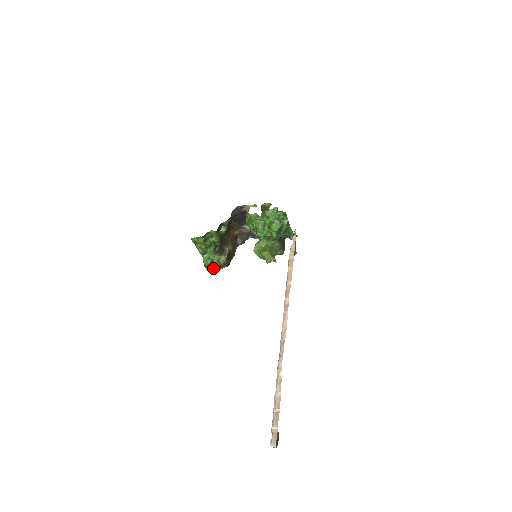
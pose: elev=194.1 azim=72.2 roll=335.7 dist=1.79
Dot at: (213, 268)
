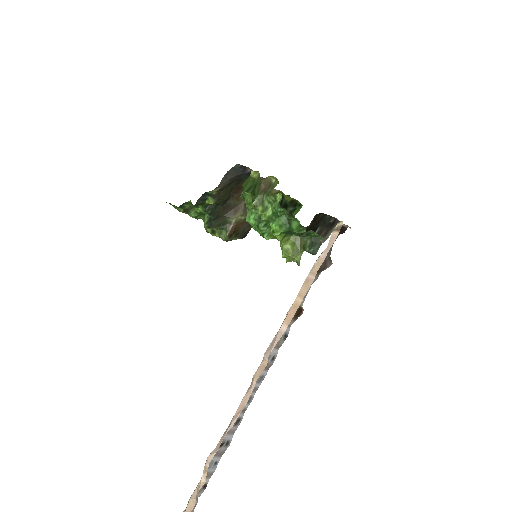
Dot at: occluded
